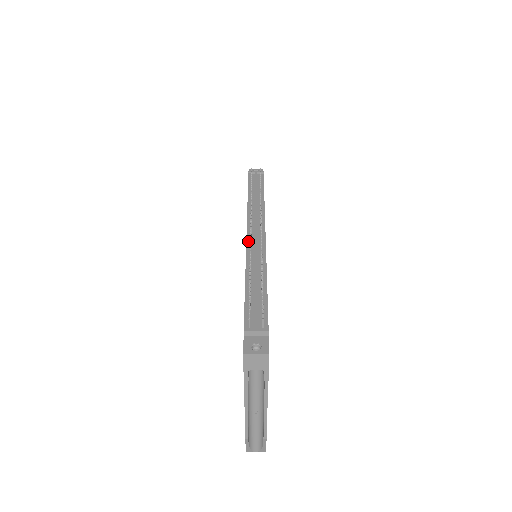
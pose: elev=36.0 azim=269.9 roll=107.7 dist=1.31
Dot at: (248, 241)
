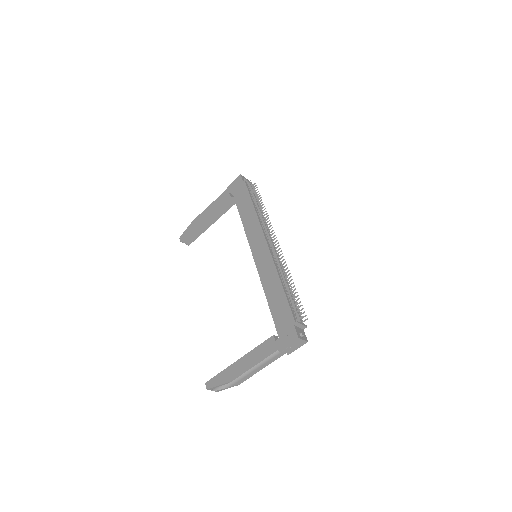
Dot at: (270, 249)
